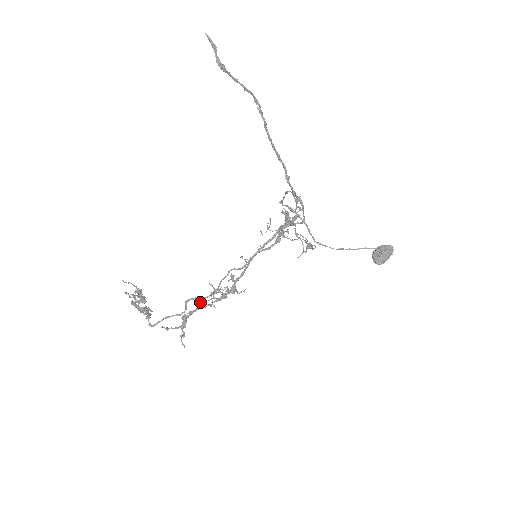
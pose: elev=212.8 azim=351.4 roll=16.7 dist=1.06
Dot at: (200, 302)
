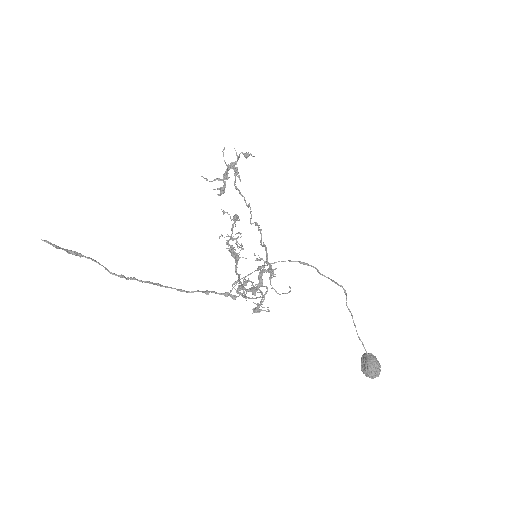
Dot at: (219, 236)
